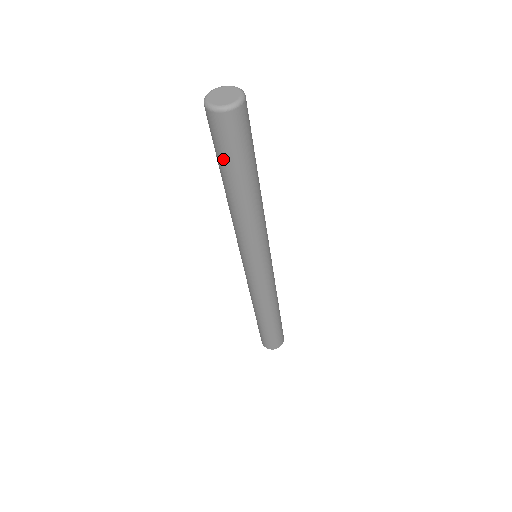
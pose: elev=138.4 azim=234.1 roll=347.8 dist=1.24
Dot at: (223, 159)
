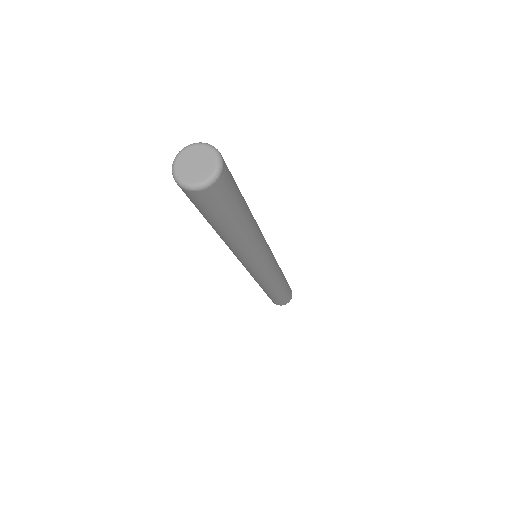
Dot at: (199, 211)
